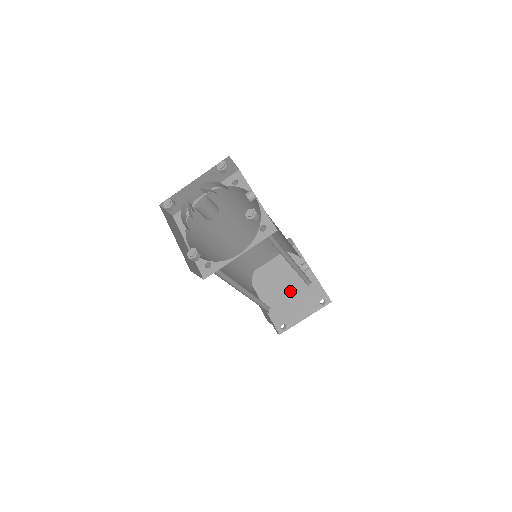
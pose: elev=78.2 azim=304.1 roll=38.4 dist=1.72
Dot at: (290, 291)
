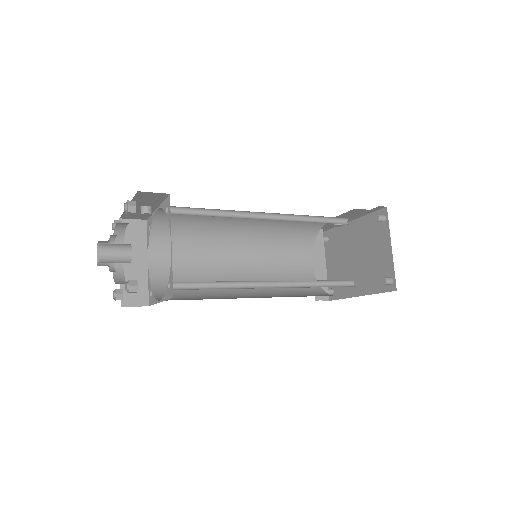
Dot at: (361, 255)
